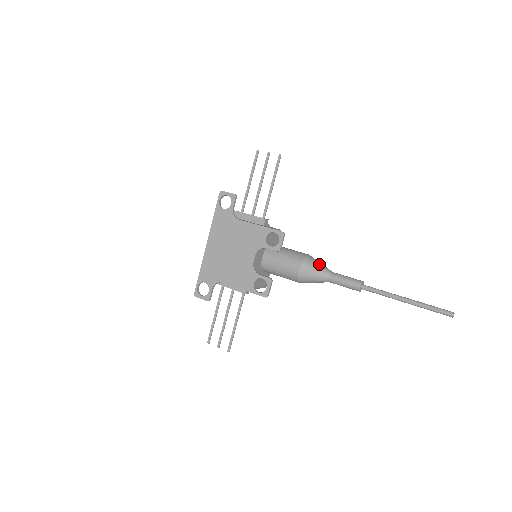
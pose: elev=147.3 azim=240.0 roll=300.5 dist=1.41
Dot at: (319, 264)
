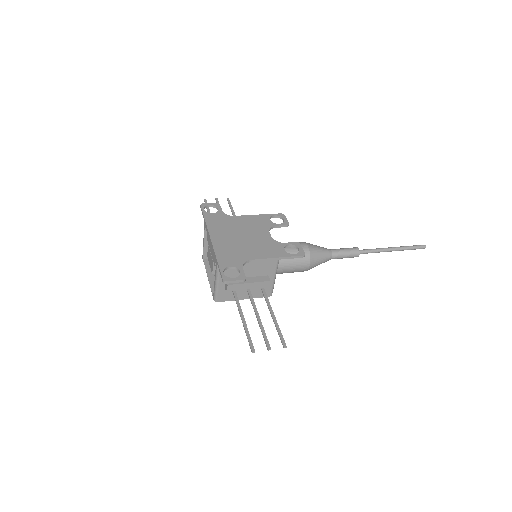
Dot at: occluded
